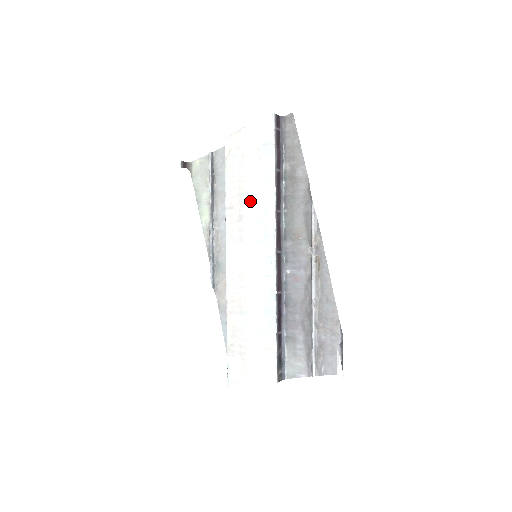
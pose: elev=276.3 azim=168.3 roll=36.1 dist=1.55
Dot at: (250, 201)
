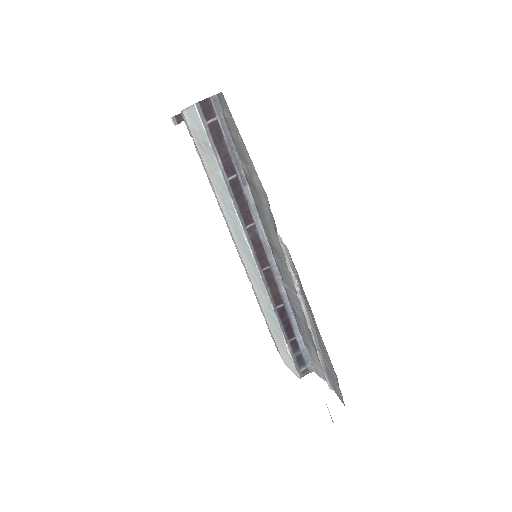
Dot at: (222, 206)
